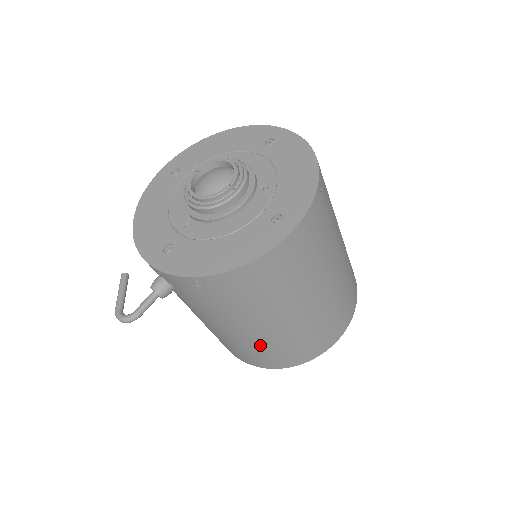
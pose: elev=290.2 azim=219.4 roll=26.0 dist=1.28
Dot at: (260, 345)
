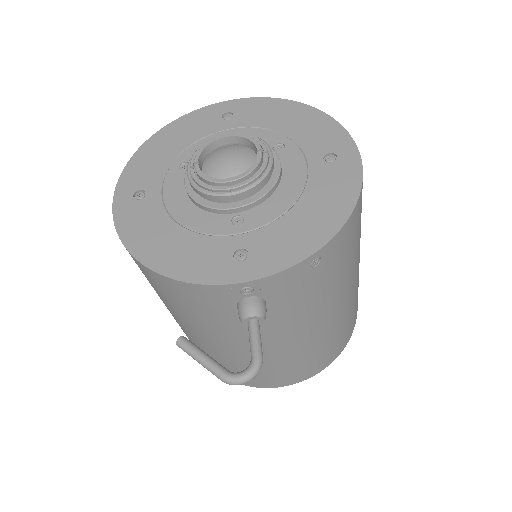
Dot at: (333, 332)
